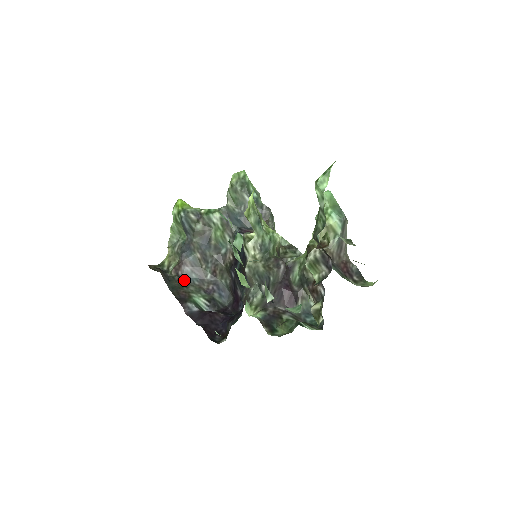
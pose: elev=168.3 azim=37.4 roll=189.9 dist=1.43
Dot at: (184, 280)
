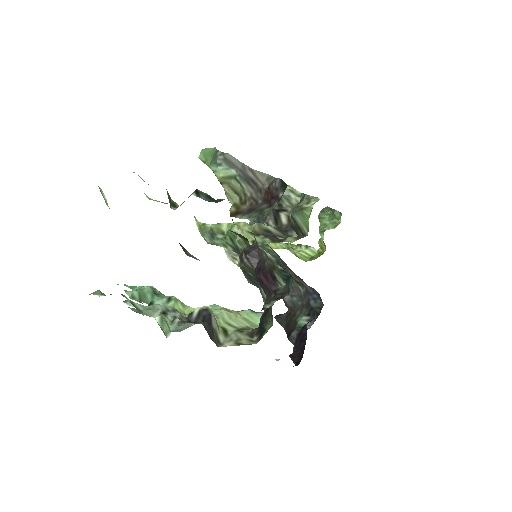
Dot at: (292, 310)
